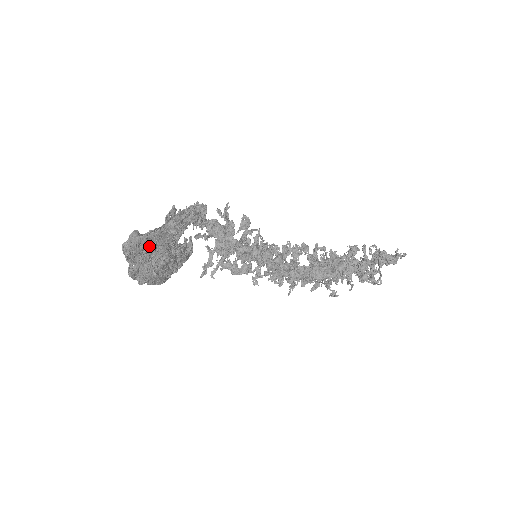
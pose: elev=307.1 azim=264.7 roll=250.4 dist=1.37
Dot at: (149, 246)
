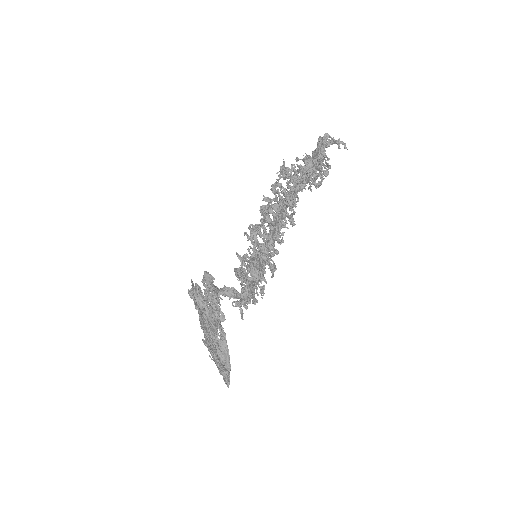
Dot at: occluded
